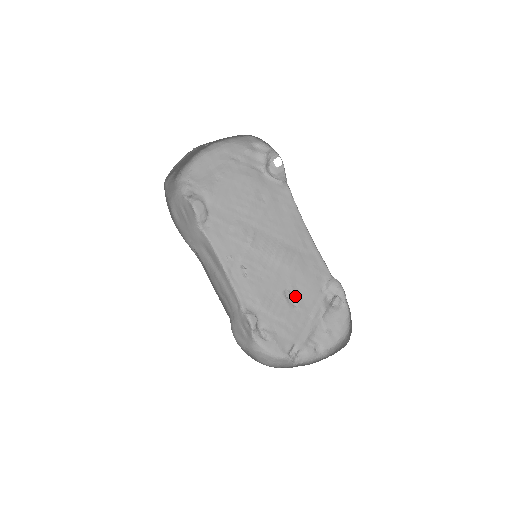
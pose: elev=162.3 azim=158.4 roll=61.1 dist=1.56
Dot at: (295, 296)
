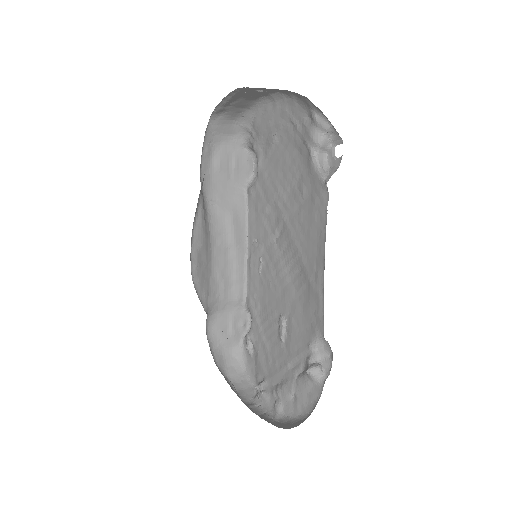
Dot at: (287, 329)
